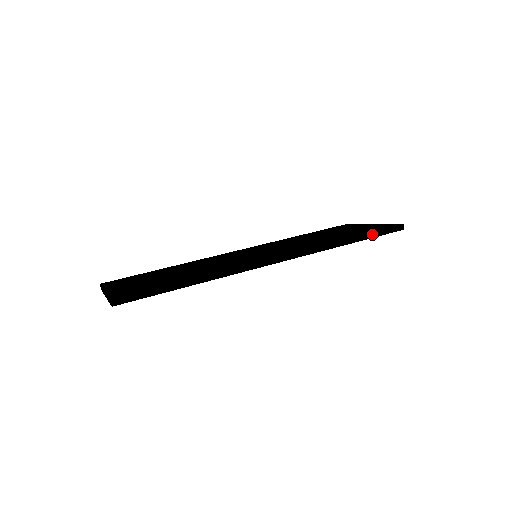
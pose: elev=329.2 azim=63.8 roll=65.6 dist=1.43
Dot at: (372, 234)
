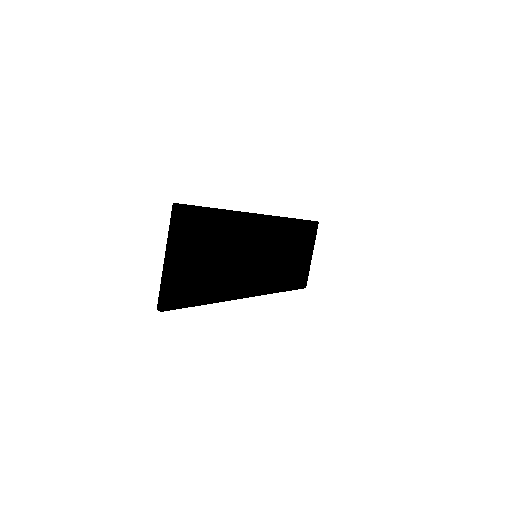
Dot at: occluded
